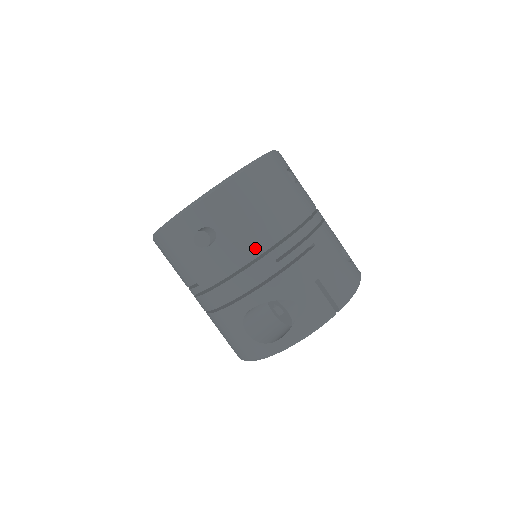
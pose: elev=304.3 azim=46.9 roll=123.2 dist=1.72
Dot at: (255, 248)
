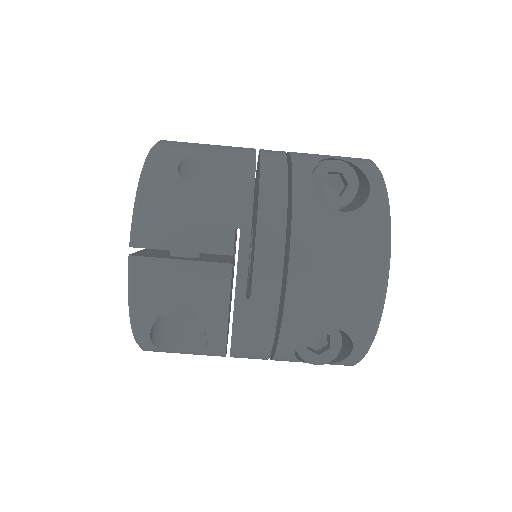
Dot at: (245, 151)
